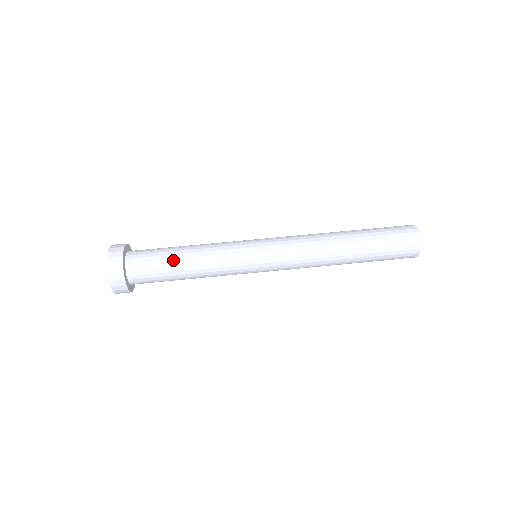
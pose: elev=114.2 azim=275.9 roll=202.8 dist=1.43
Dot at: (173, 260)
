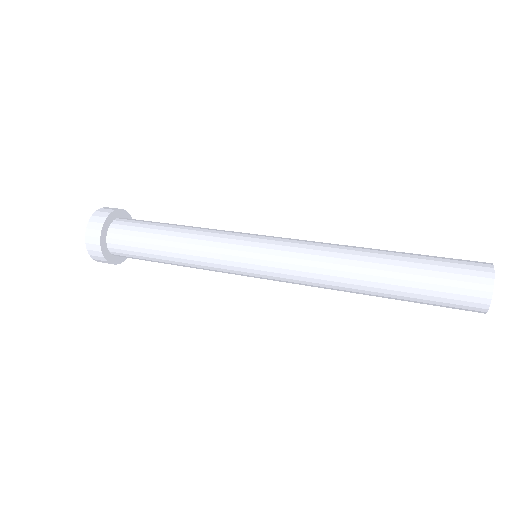
Dot at: (163, 225)
